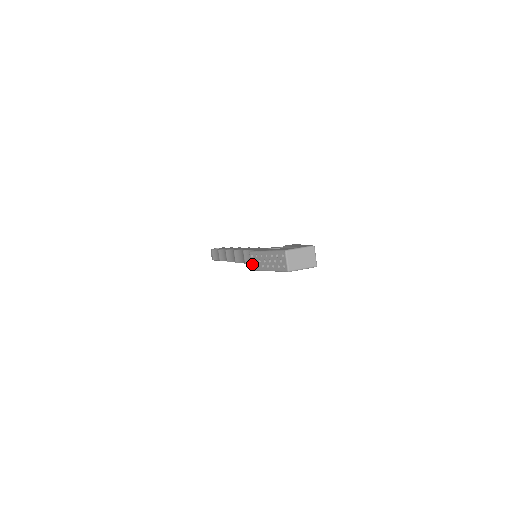
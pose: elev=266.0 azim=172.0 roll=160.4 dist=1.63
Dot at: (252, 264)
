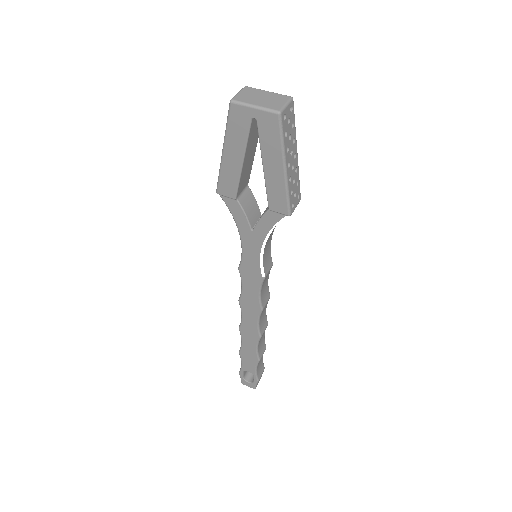
Dot at: occluded
